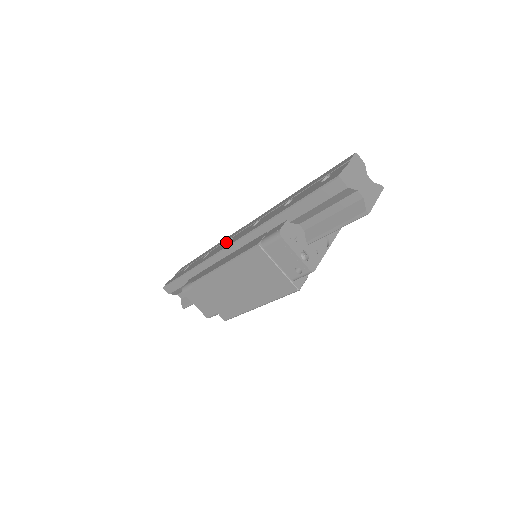
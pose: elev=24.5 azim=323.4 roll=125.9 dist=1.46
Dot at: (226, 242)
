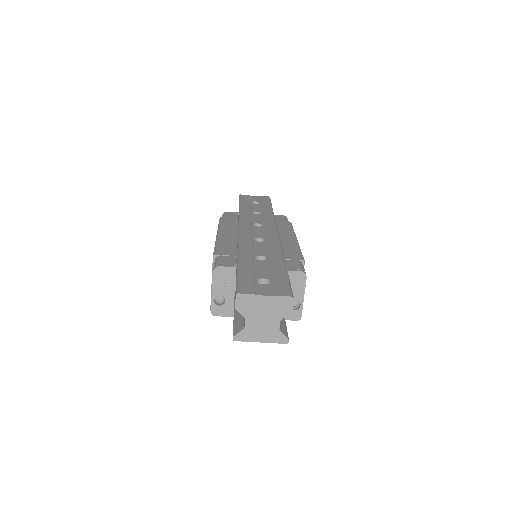
Dot at: (258, 222)
